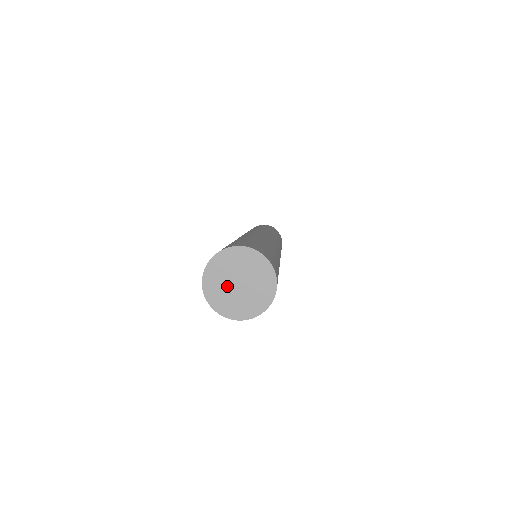
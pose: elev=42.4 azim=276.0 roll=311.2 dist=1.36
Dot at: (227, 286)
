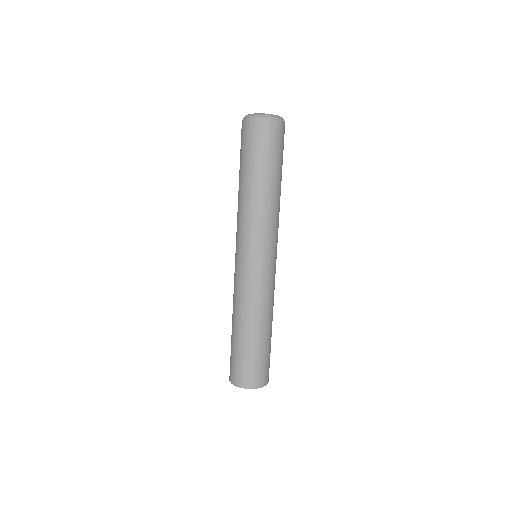
Dot at: occluded
